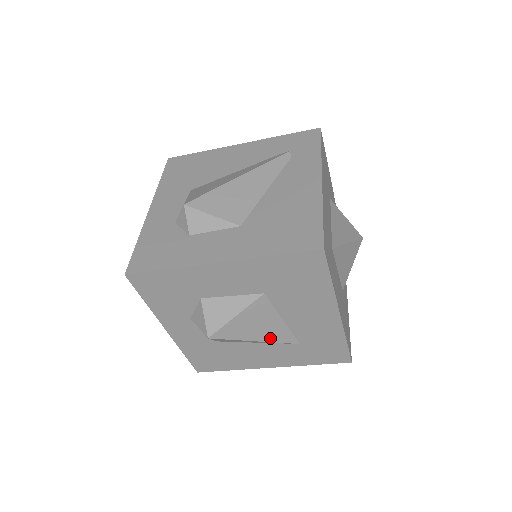
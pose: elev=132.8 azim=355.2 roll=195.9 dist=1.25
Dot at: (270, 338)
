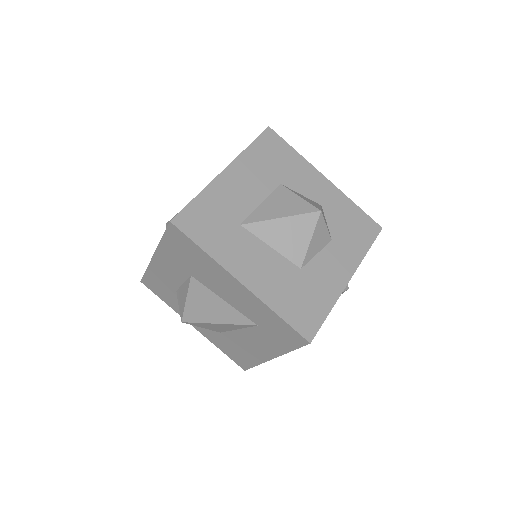
Dot at: (227, 320)
